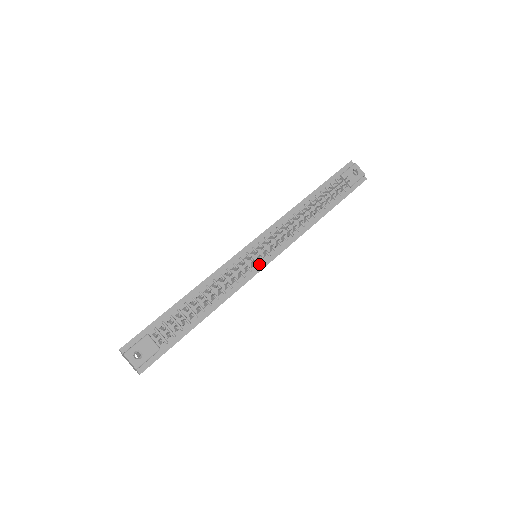
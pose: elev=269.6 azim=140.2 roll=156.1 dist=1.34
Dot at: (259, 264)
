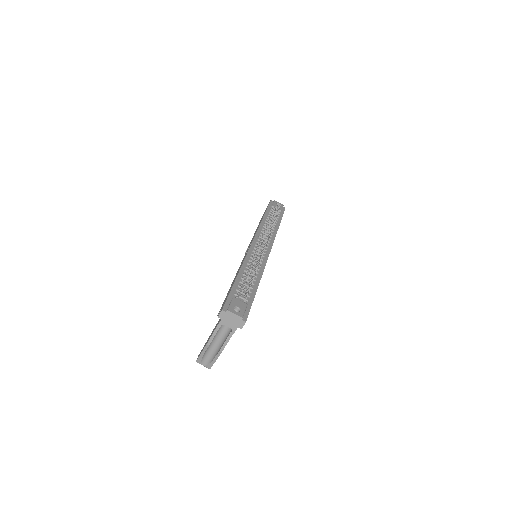
Dot at: (265, 253)
